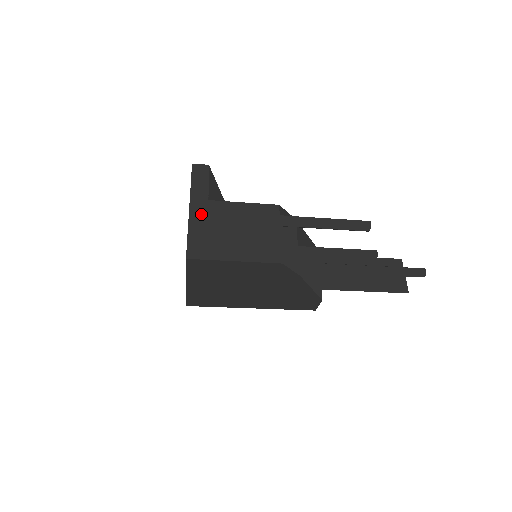
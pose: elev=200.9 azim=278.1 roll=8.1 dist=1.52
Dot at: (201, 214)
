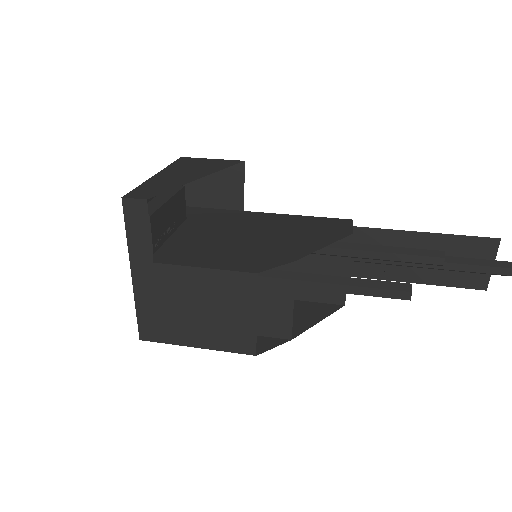
Dot at: (148, 284)
